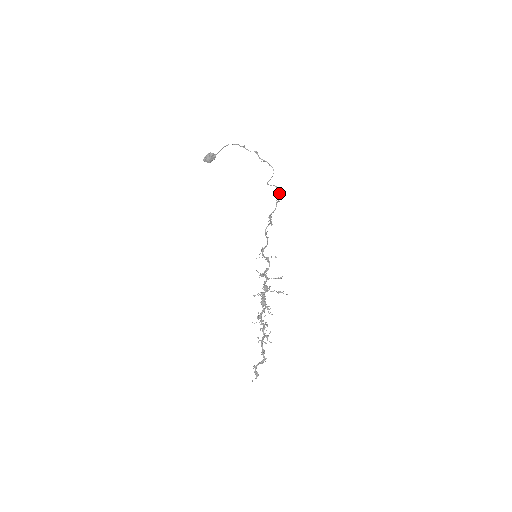
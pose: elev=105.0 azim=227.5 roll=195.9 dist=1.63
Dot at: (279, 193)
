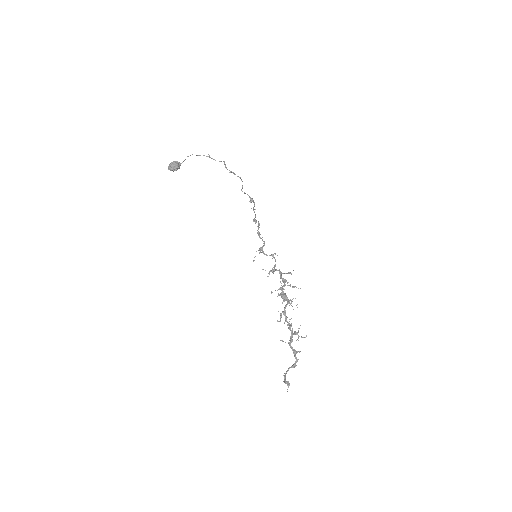
Dot at: occluded
